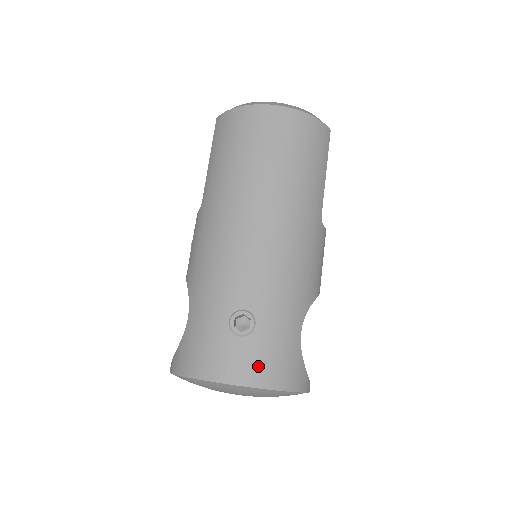
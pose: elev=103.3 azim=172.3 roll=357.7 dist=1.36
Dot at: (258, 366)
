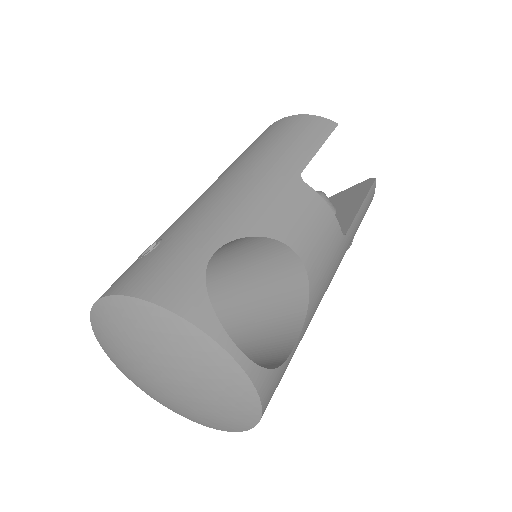
Dot at: (134, 276)
